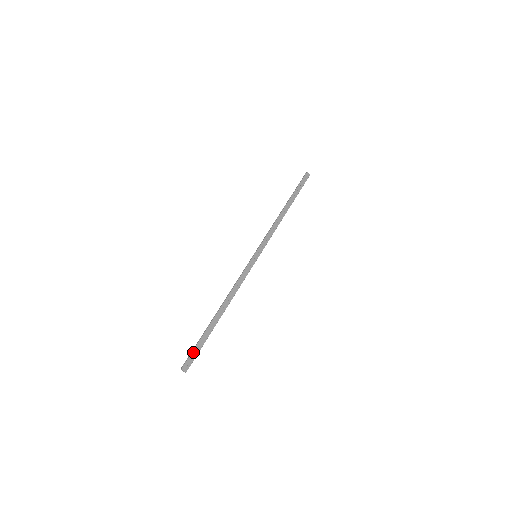
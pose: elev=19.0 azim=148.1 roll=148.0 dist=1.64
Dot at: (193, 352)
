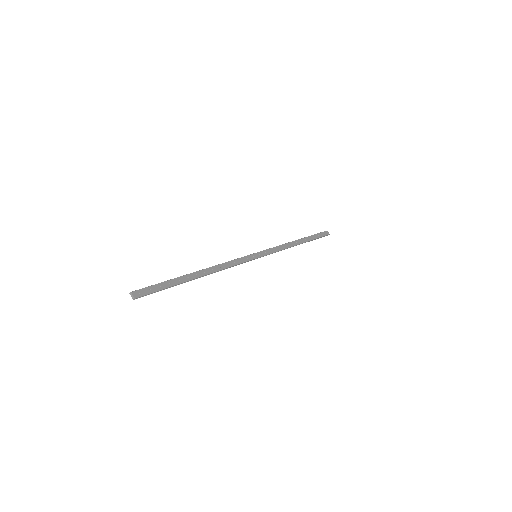
Dot at: (152, 286)
